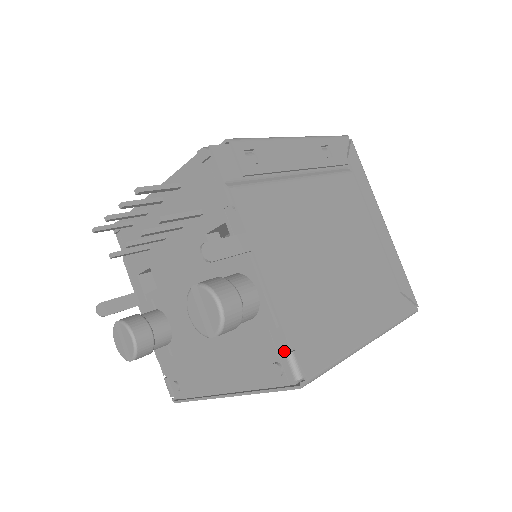
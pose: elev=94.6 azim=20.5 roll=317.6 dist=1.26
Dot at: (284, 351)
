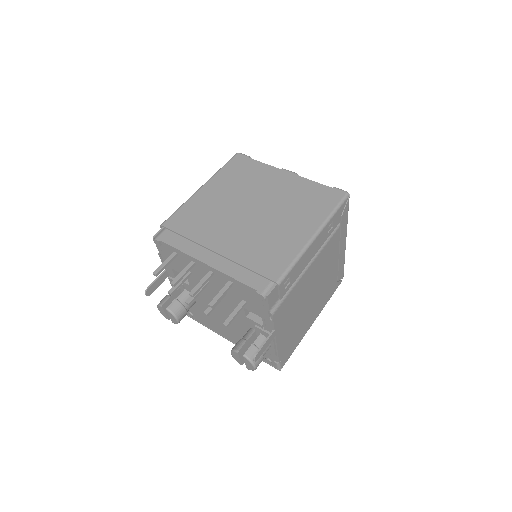
Dot at: (275, 360)
